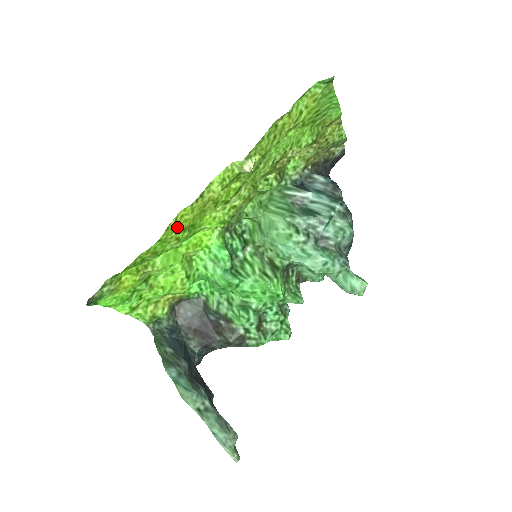
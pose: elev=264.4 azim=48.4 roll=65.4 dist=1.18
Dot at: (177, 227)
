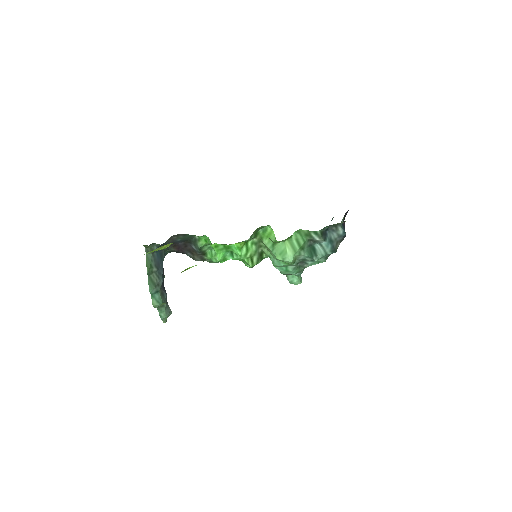
Dot at: occluded
